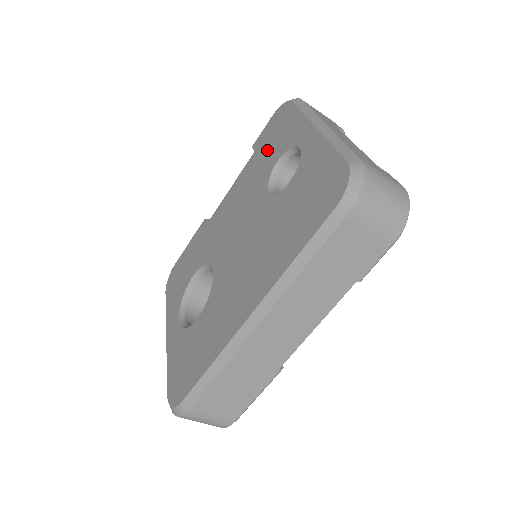
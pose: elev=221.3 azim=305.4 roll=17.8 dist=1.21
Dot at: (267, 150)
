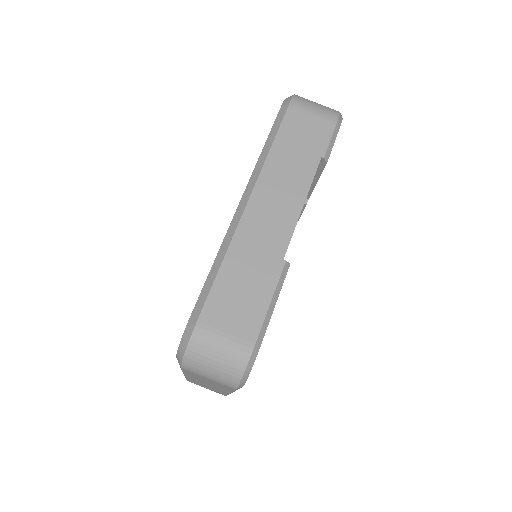
Dot at: occluded
